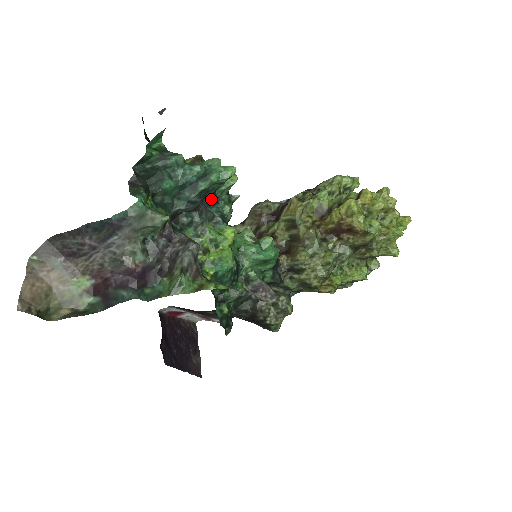
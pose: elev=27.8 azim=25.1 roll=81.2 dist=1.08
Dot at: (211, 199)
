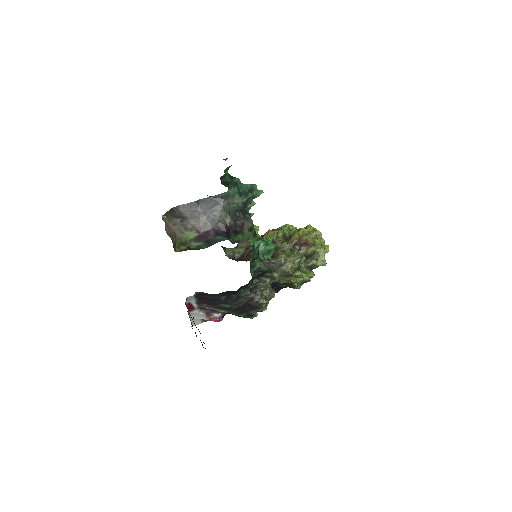
Dot at: (244, 210)
